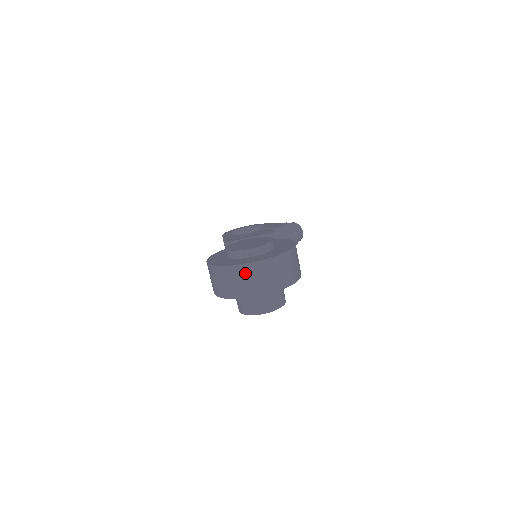
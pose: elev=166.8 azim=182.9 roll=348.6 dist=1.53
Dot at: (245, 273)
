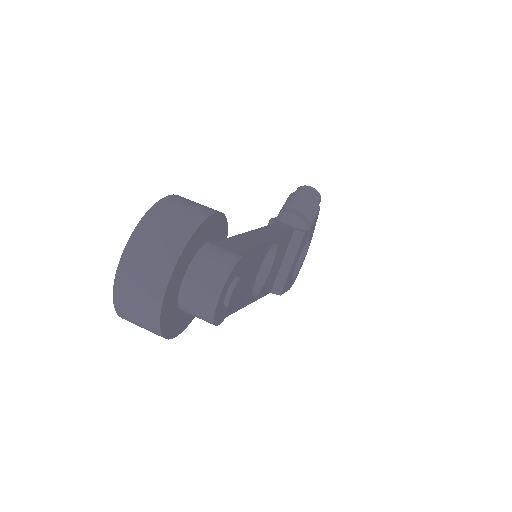
Dot at: (127, 284)
